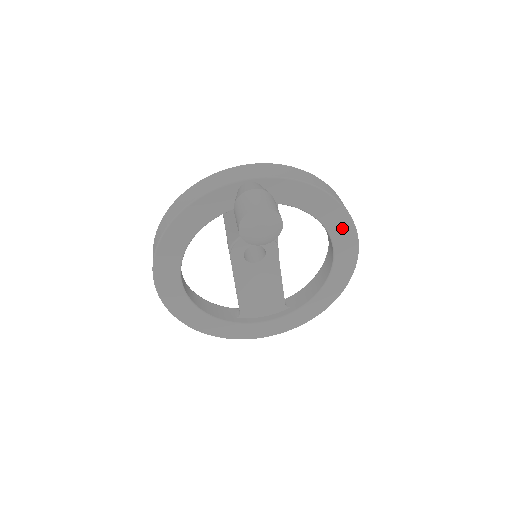
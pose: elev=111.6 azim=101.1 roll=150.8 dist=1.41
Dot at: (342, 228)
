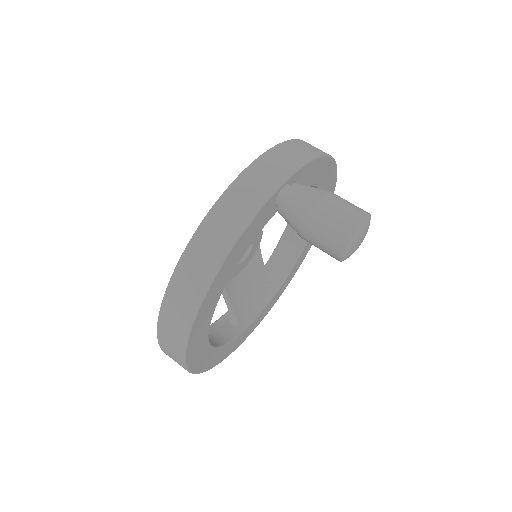
Dot at: (330, 184)
